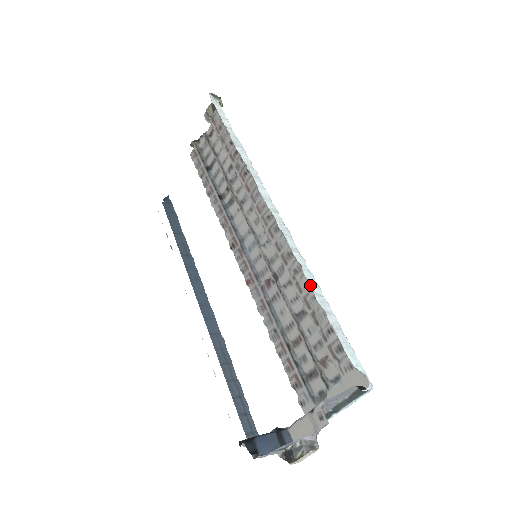
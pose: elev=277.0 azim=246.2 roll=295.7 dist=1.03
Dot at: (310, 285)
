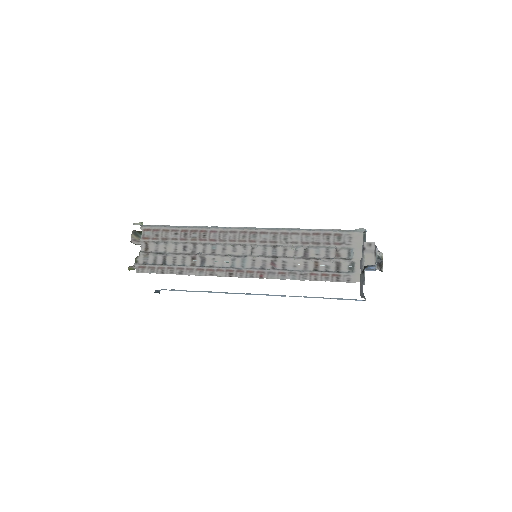
Dot at: (302, 229)
